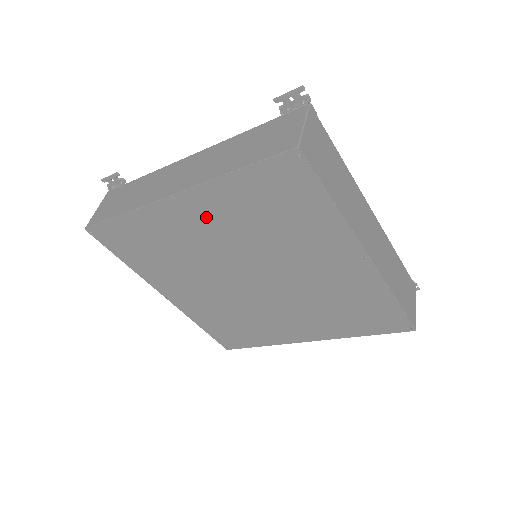
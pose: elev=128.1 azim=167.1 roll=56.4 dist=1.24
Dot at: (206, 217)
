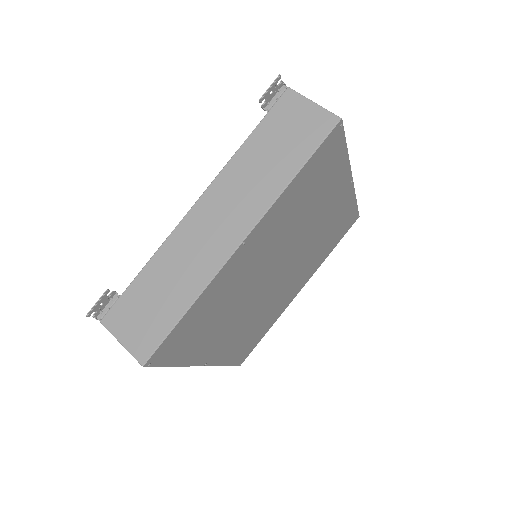
Dot at: (263, 240)
